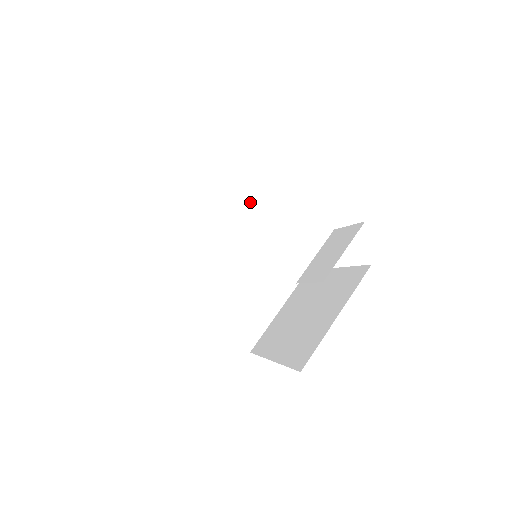
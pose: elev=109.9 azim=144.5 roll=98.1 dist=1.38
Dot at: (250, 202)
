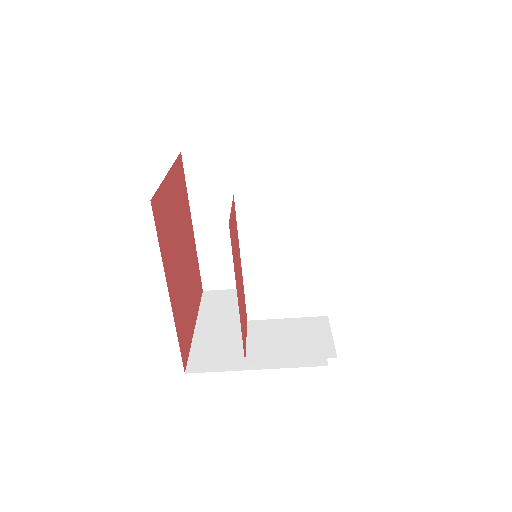
Dot at: (278, 229)
